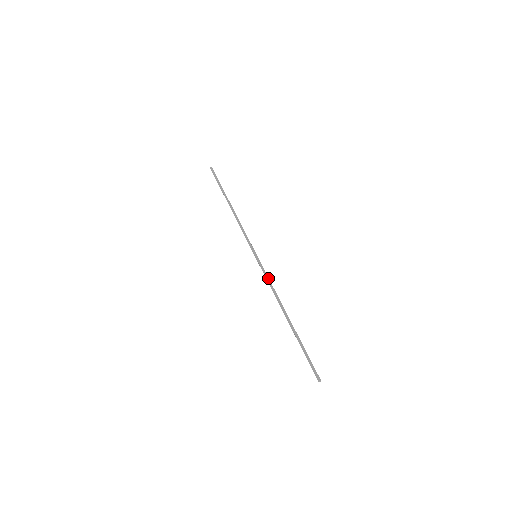
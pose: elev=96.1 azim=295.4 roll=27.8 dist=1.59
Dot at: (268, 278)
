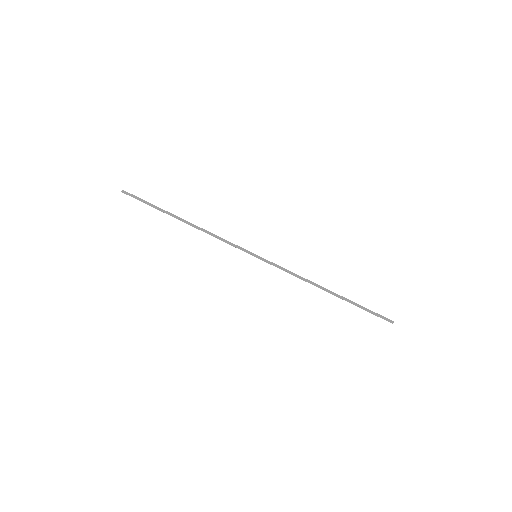
Dot at: (285, 269)
